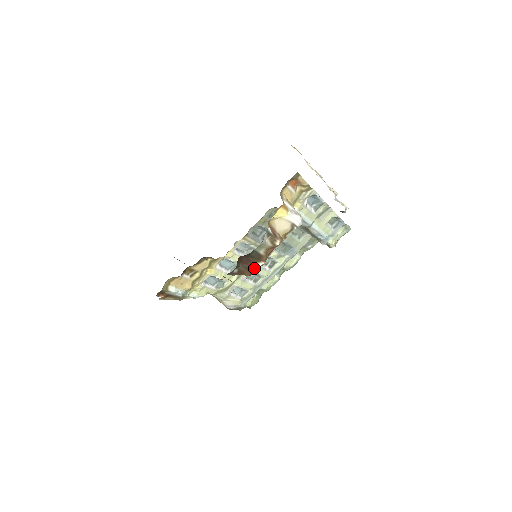
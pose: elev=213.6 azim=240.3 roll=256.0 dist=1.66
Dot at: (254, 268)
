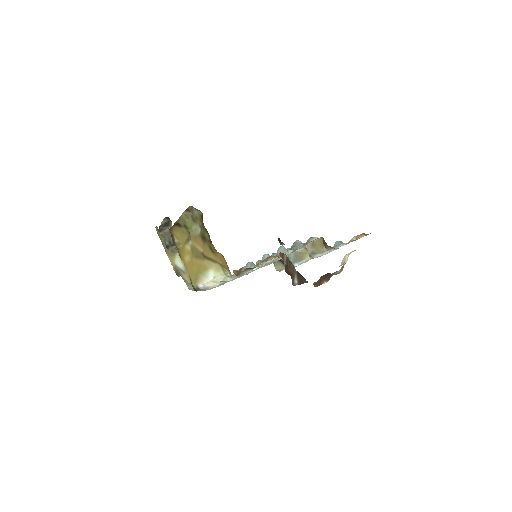
Dot at: (321, 284)
